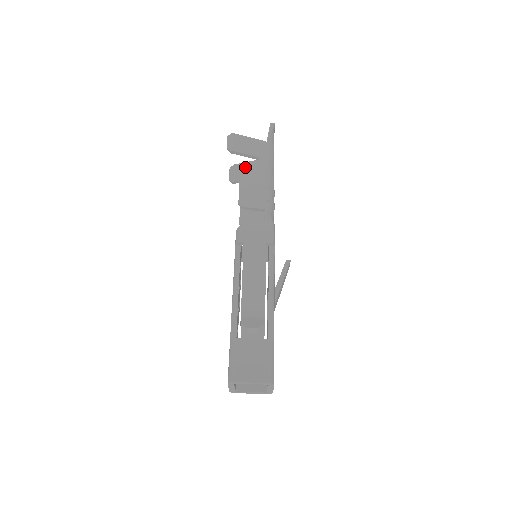
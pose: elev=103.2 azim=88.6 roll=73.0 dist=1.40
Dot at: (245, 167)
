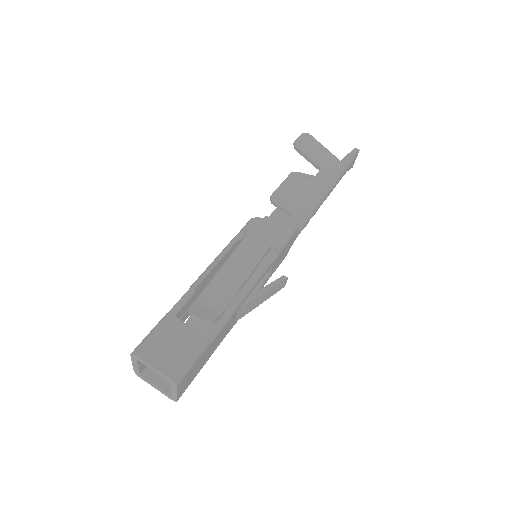
Dot at: occluded
